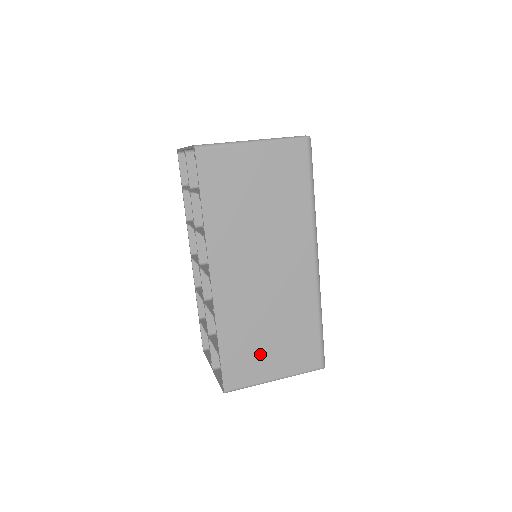
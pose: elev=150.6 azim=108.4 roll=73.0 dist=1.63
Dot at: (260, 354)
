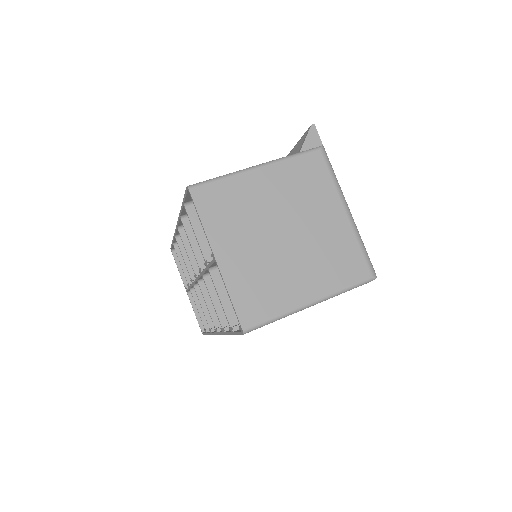
Dot at: occluded
